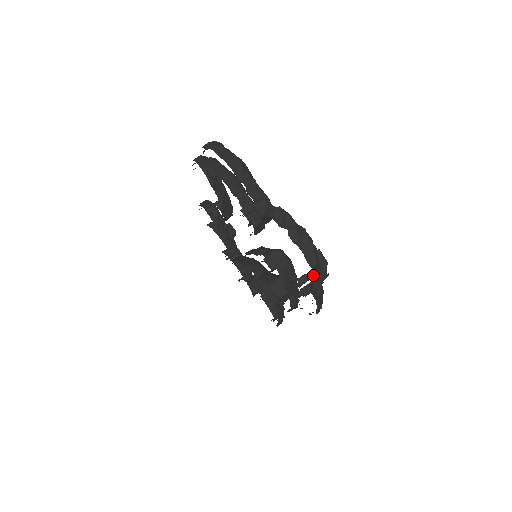
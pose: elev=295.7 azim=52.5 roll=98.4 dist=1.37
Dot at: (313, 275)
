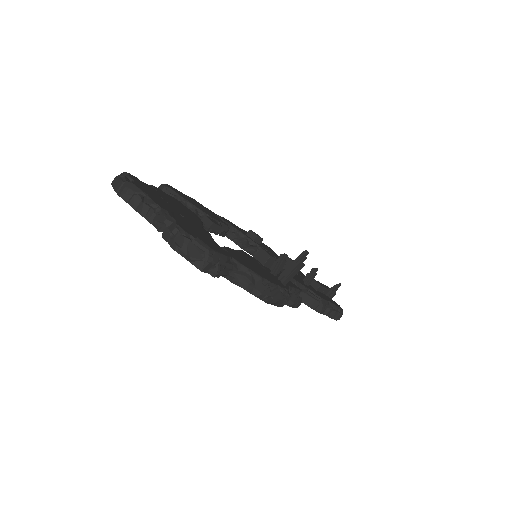
Dot at: (283, 258)
